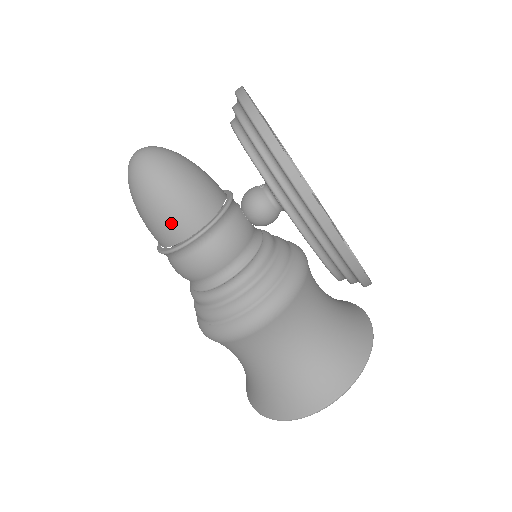
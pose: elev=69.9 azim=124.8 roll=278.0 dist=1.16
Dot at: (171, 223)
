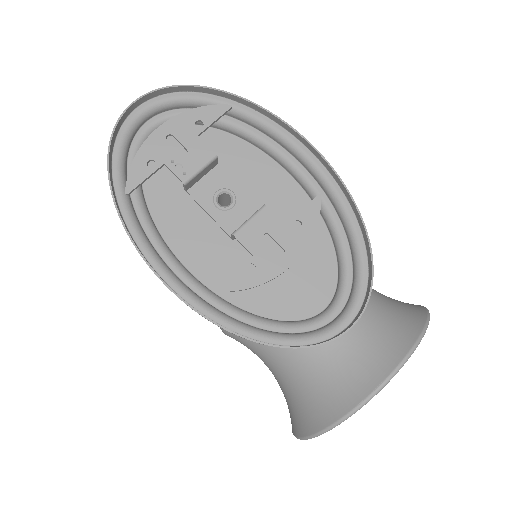
Dot at: occluded
